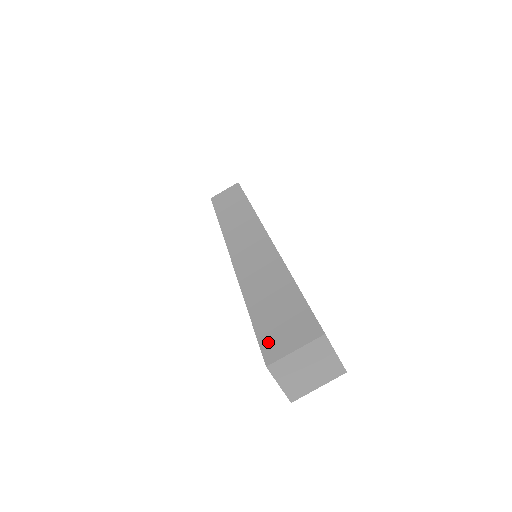
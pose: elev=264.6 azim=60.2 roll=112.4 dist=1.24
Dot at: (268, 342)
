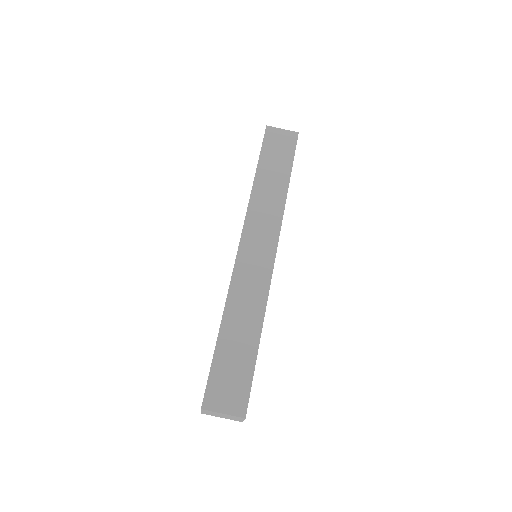
Dot at: (213, 388)
